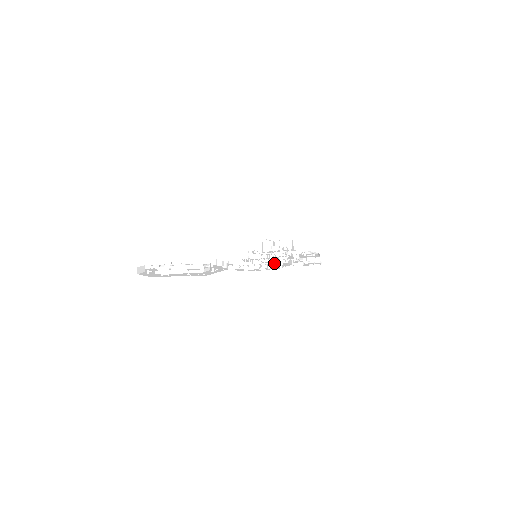
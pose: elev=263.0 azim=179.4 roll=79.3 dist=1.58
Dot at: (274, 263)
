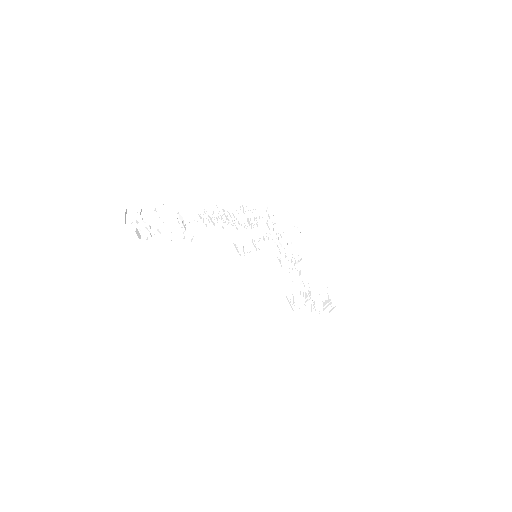
Dot at: (238, 214)
